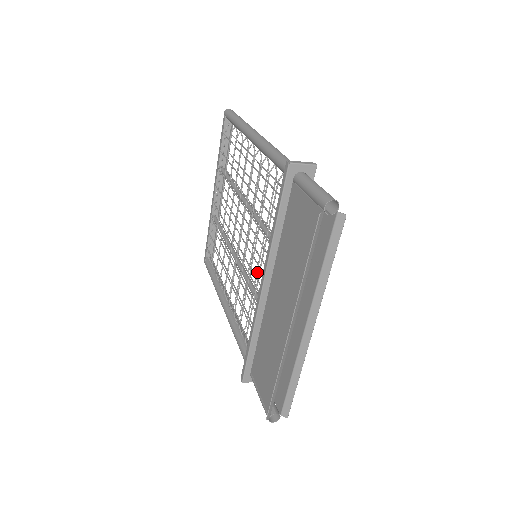
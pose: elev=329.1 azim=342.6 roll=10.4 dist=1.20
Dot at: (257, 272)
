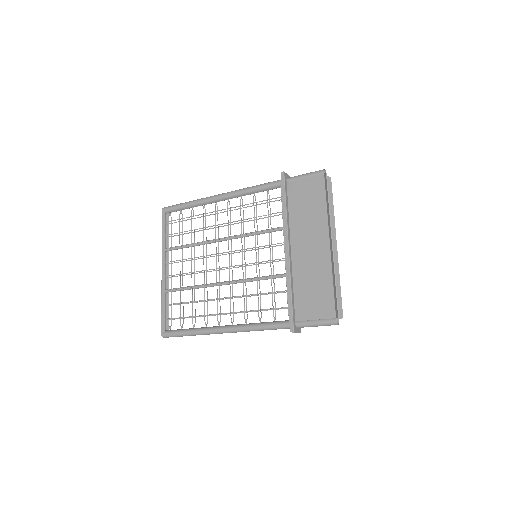
Dot at: occluded
